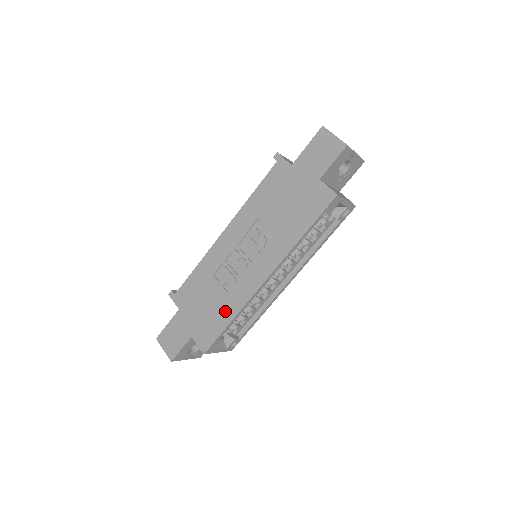
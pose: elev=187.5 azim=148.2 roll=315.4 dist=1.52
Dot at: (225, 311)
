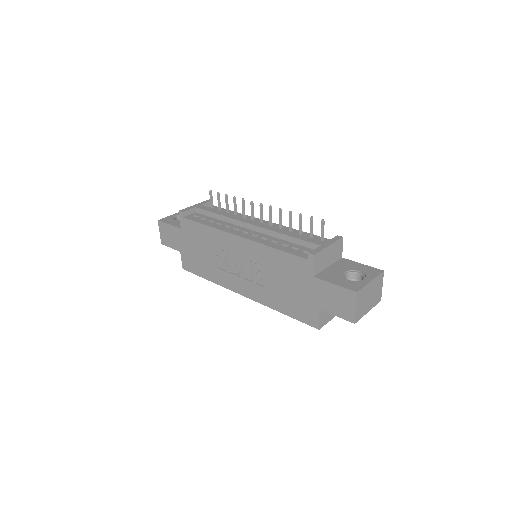
Dot at: (208, 272)
